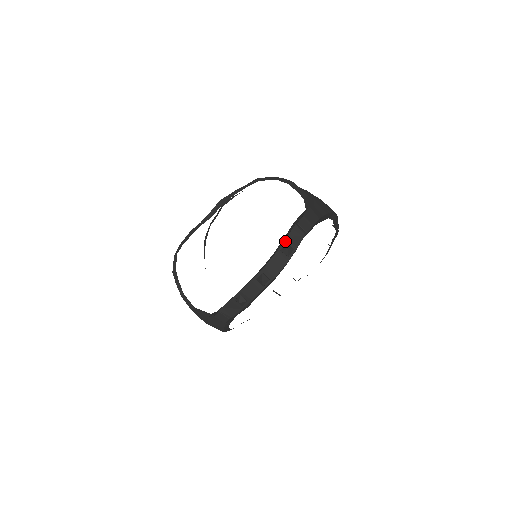
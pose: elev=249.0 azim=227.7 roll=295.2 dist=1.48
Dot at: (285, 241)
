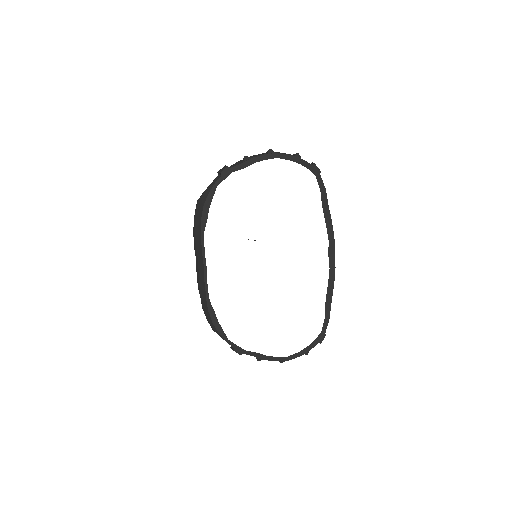
Dot at: occluded
